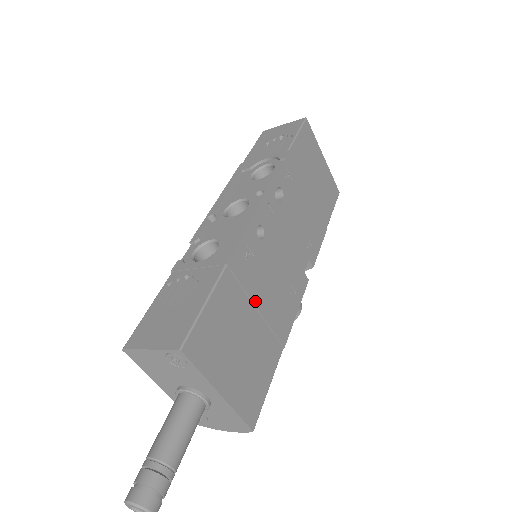
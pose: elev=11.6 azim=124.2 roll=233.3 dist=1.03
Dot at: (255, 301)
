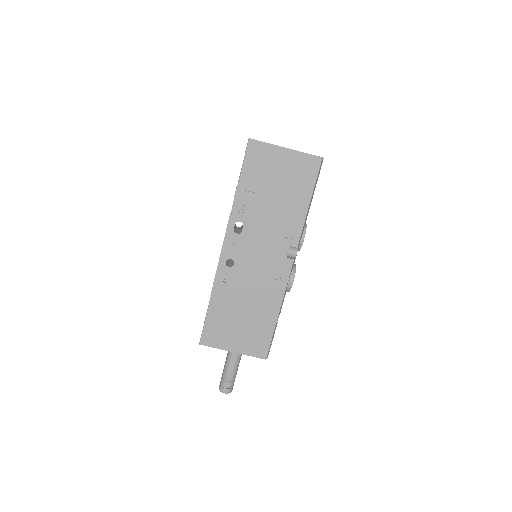
Dot at: (241, 301)
